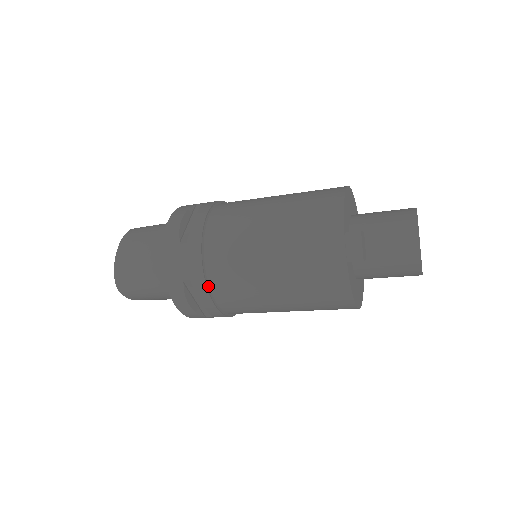
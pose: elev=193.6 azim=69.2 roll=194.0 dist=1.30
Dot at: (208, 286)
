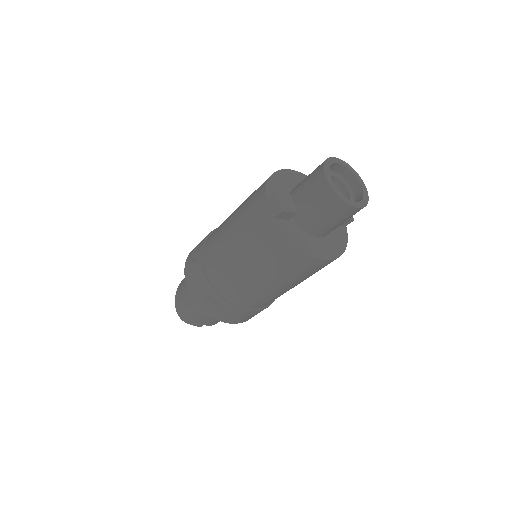
Dot at: (212, 285)
